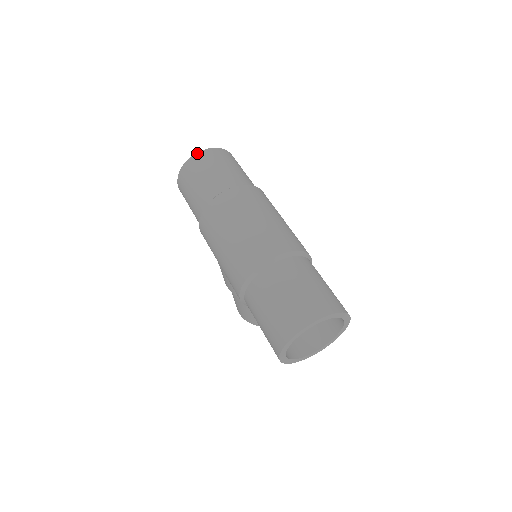
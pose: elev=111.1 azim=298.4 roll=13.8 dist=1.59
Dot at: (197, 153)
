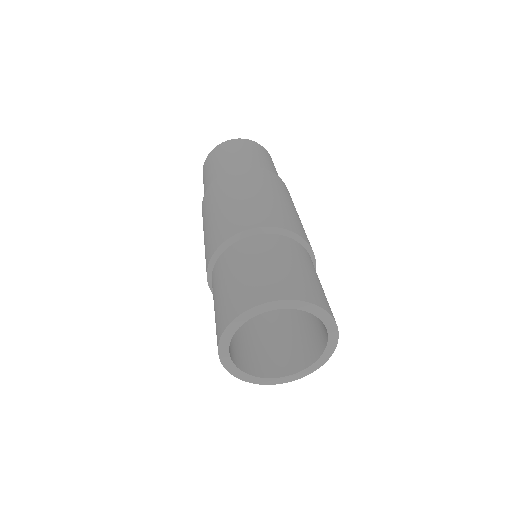
Dot at: (230, 140)
